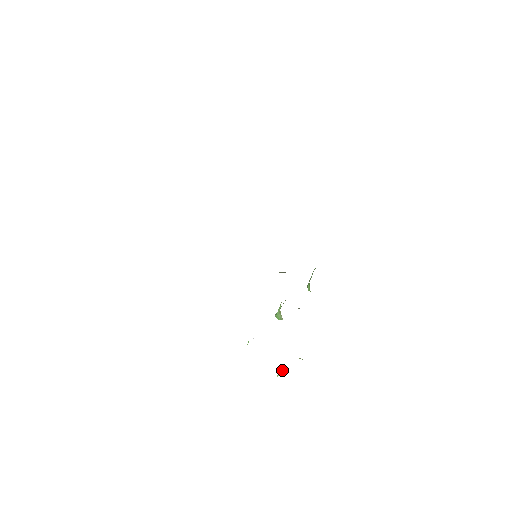
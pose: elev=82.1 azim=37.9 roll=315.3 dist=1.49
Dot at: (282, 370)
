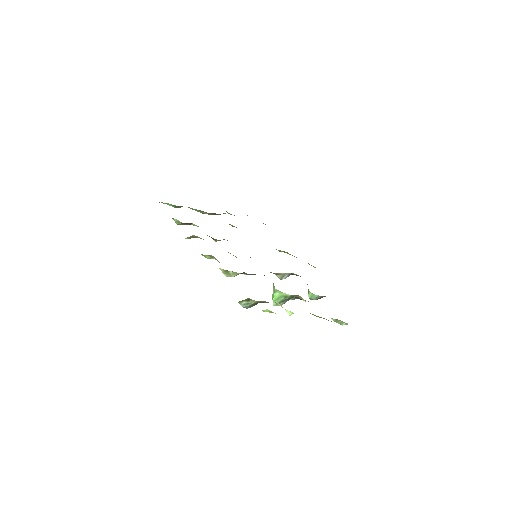
Dot at: (268, 310)
